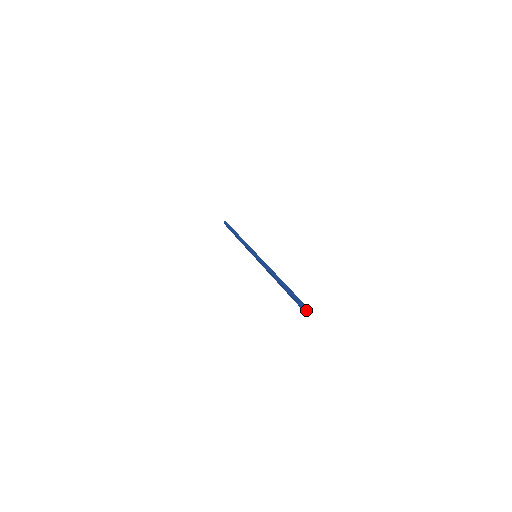
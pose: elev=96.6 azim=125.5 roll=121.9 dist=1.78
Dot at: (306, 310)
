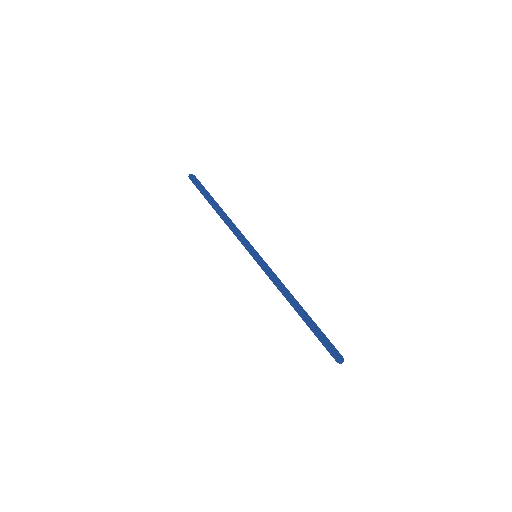
Dot at: occluded
